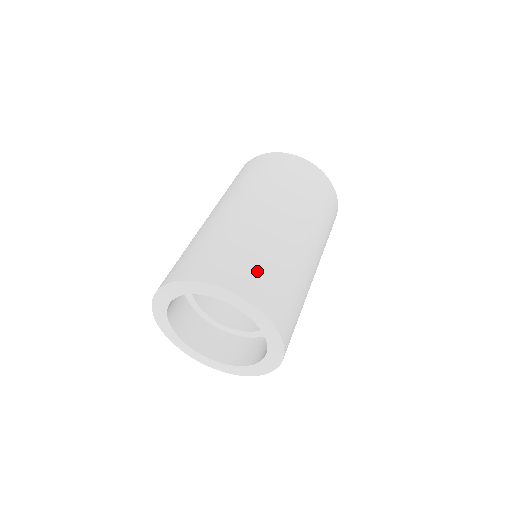
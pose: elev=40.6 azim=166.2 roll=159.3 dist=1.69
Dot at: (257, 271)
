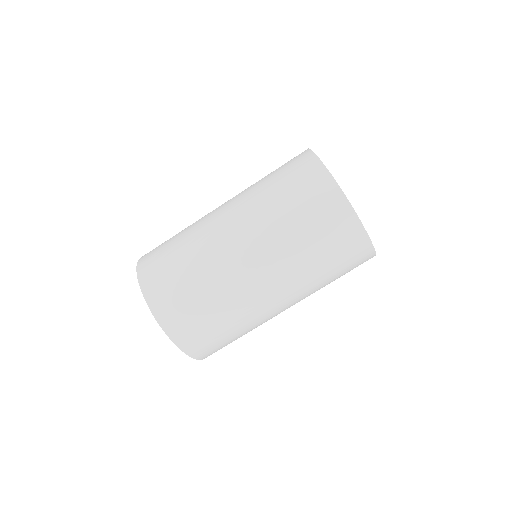
Dot at: (163, 258)
